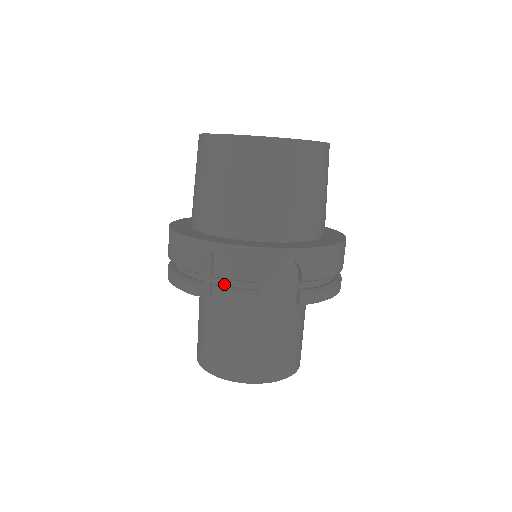
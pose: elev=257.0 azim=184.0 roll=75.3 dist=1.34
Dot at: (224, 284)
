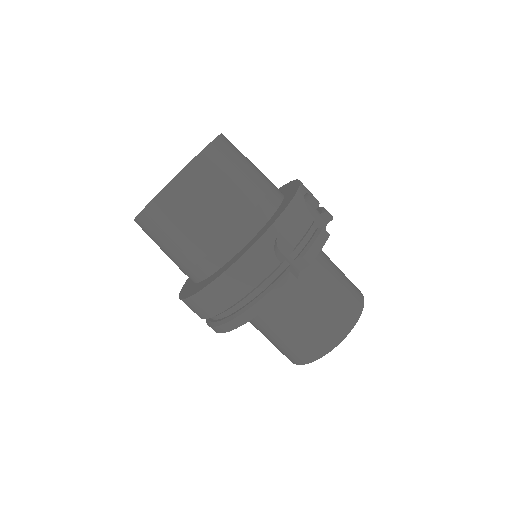
Dot at: (301, 249)
